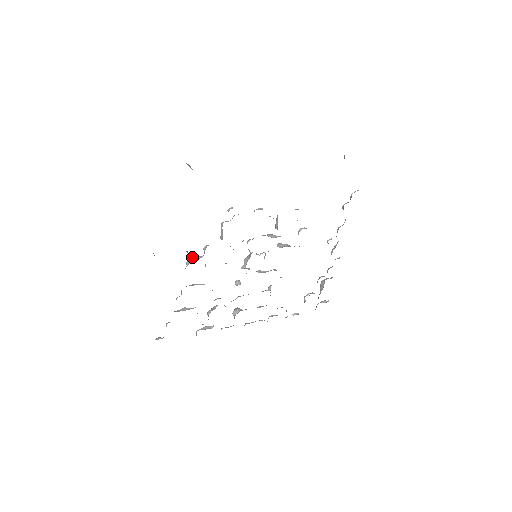
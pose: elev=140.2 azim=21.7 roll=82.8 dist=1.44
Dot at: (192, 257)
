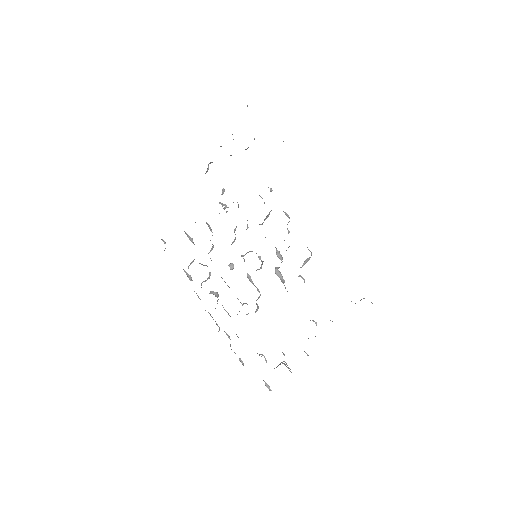
Dot at: occluded
